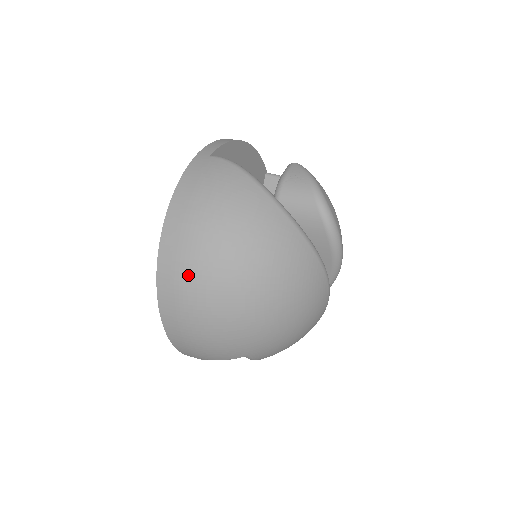
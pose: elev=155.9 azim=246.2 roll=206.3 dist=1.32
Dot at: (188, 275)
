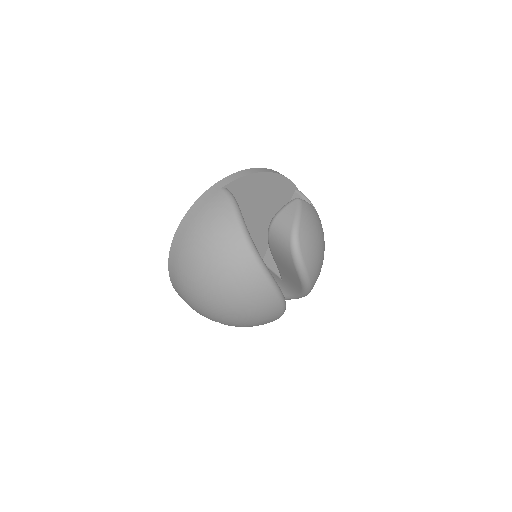
Dot at: (181, 266)
